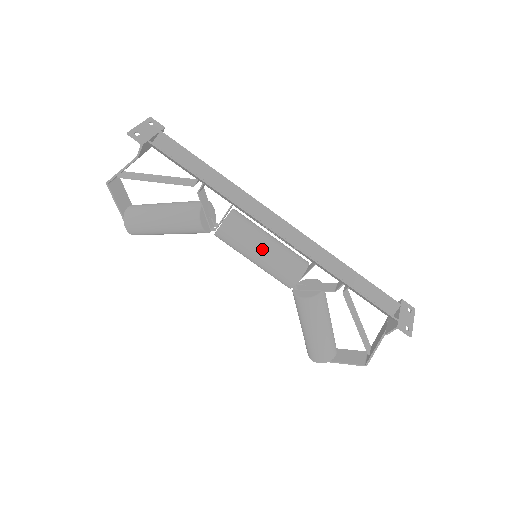
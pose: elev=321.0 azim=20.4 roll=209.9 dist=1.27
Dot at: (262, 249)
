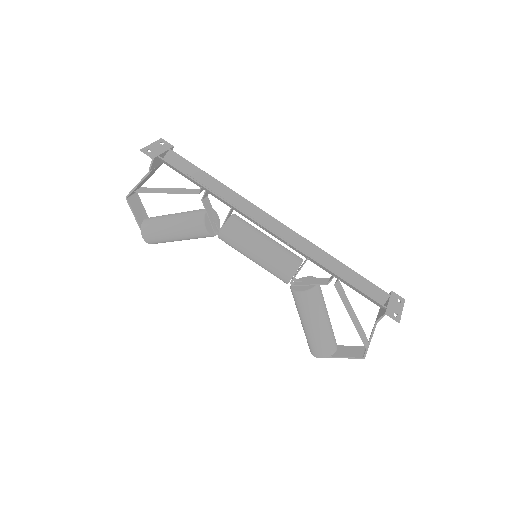
Dot at: (259, 247)
